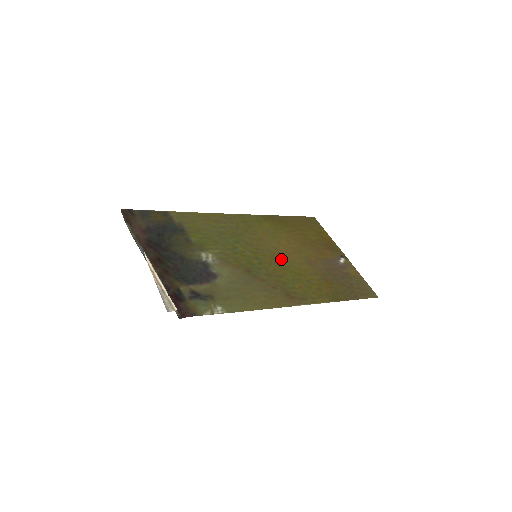
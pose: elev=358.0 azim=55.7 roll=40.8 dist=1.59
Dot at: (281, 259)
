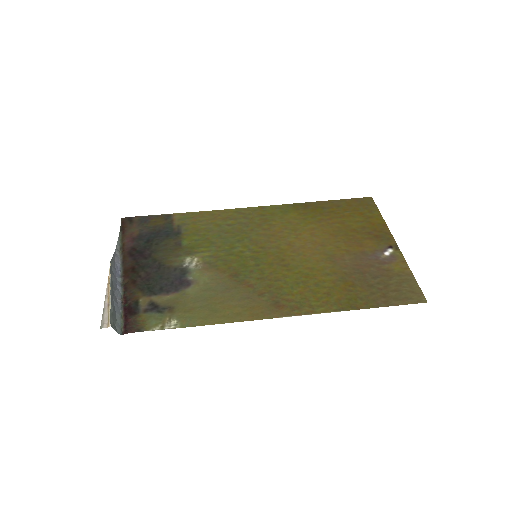
Dot at: (290, 257)
